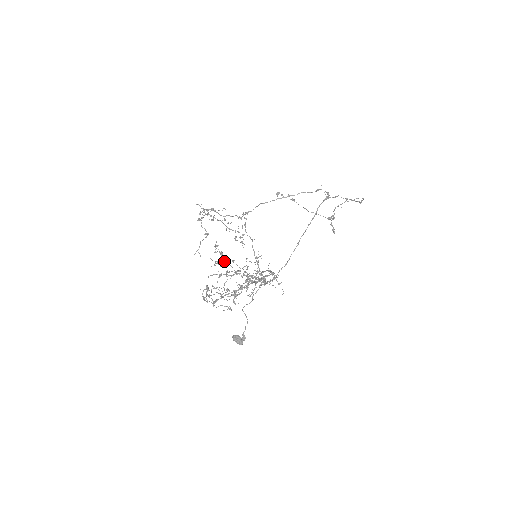
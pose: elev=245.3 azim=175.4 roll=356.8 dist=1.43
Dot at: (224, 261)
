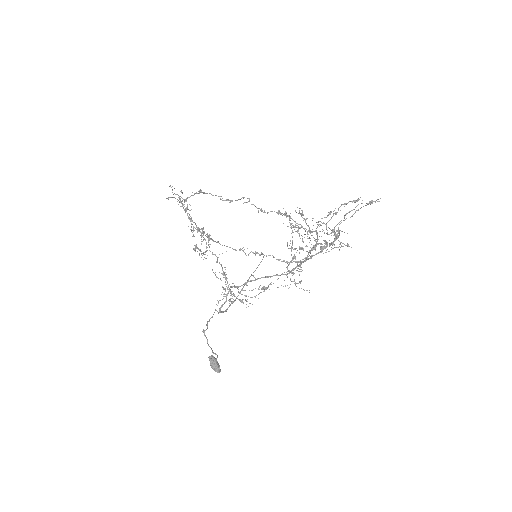
Dot at: (300, 213)
